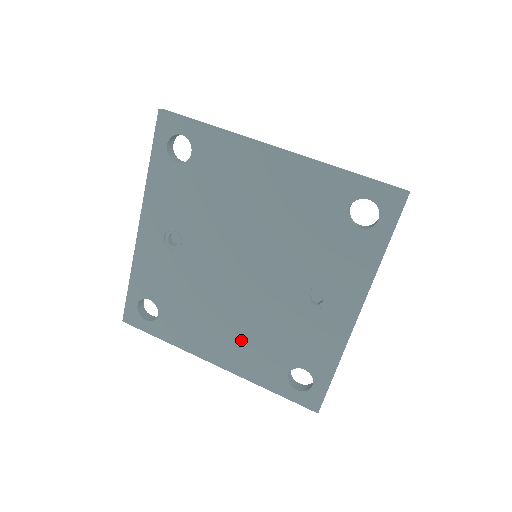
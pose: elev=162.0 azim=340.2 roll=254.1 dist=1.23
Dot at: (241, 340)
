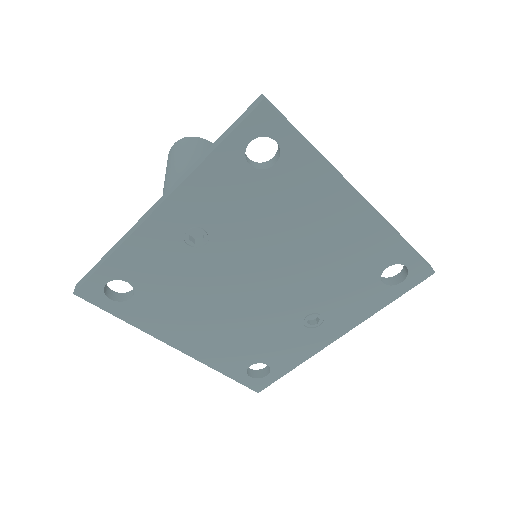
Dot at: (220, 336)
